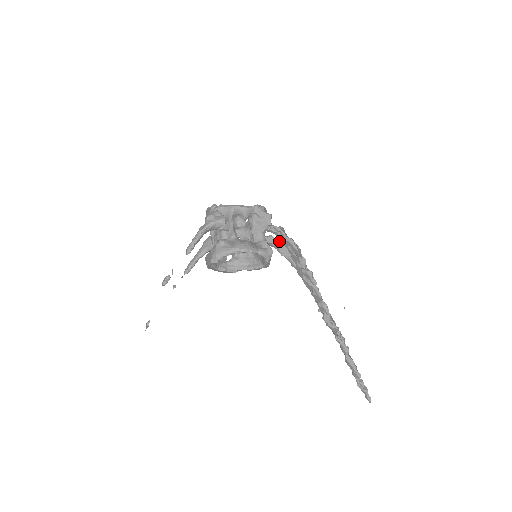
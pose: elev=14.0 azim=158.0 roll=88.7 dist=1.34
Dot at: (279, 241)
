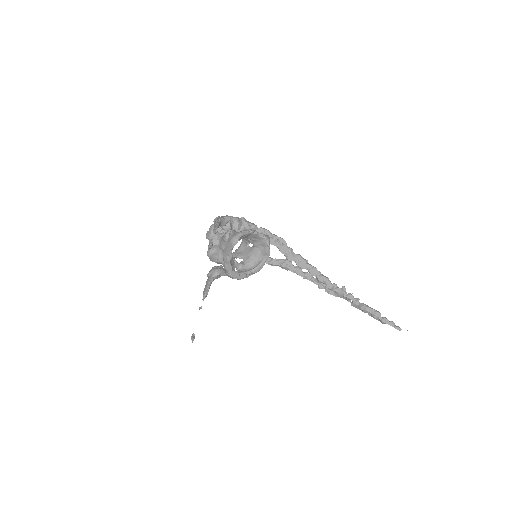
Dot at: occluded
